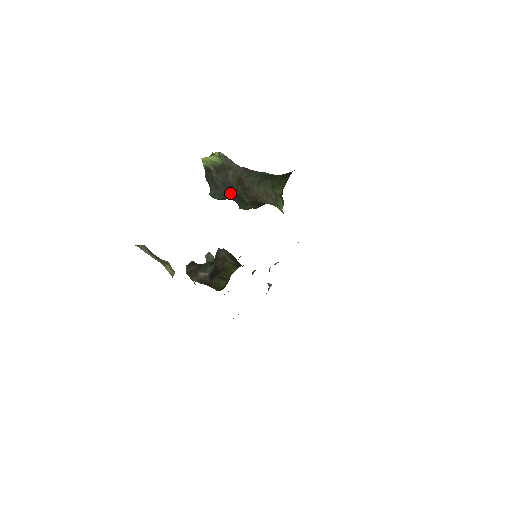
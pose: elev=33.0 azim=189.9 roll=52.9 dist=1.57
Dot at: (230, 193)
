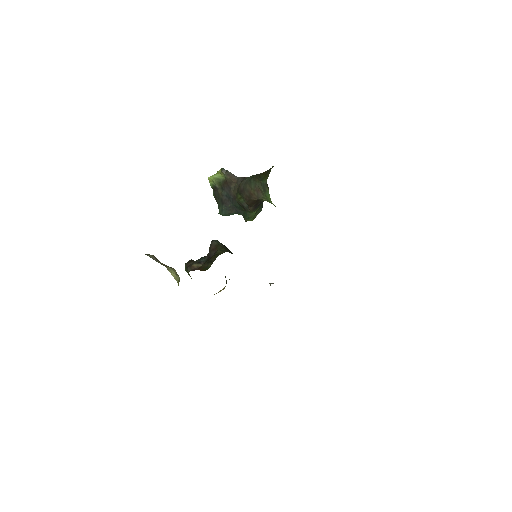
Dot at: (234, 206)
